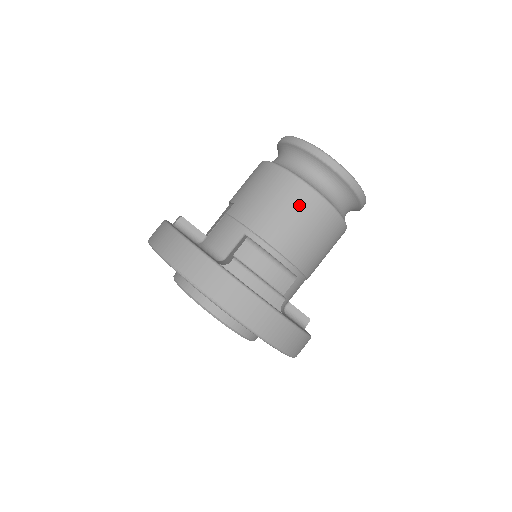
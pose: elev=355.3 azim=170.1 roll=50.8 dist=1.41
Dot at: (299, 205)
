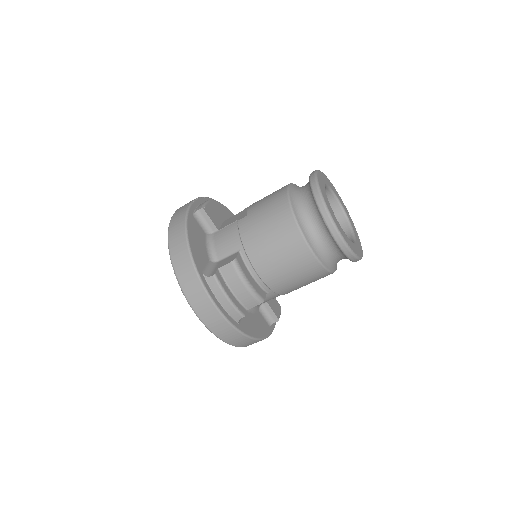
Dot at: (289, 250)
